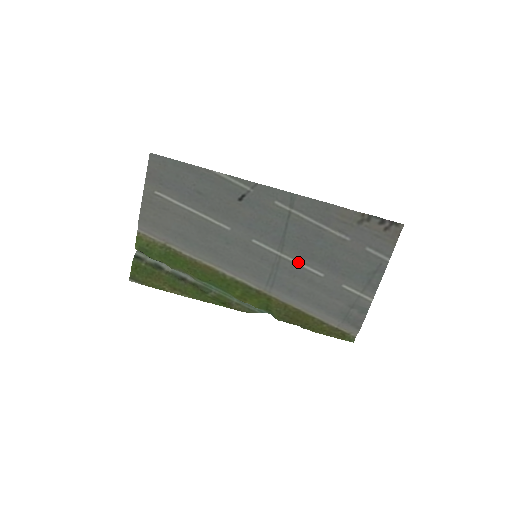
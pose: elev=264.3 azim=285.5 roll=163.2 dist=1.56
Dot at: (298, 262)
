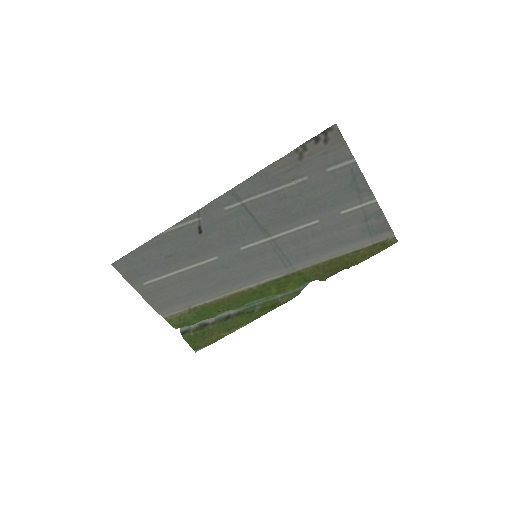
Dot at: (289, 230)
